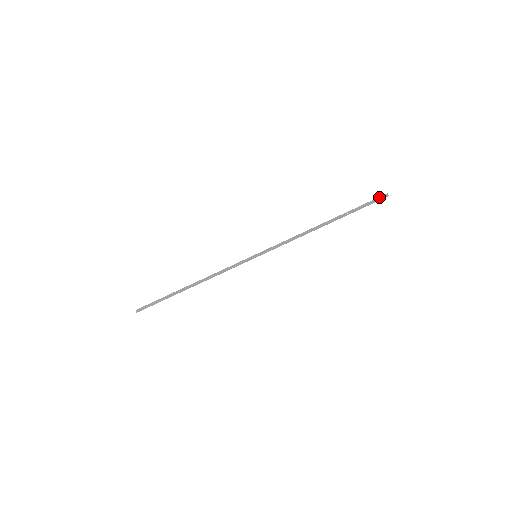
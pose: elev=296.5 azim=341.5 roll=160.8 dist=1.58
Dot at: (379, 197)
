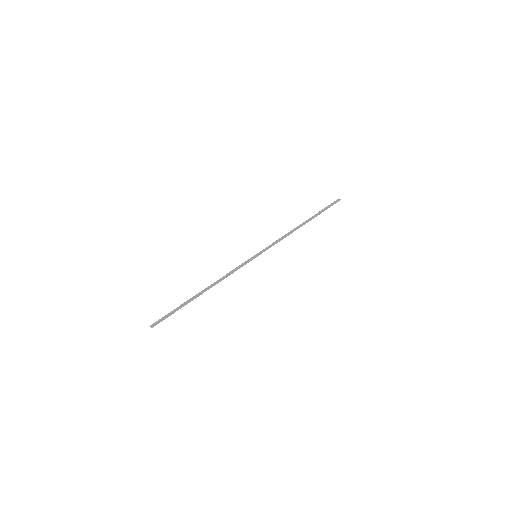
Dot at: (334, 201)
